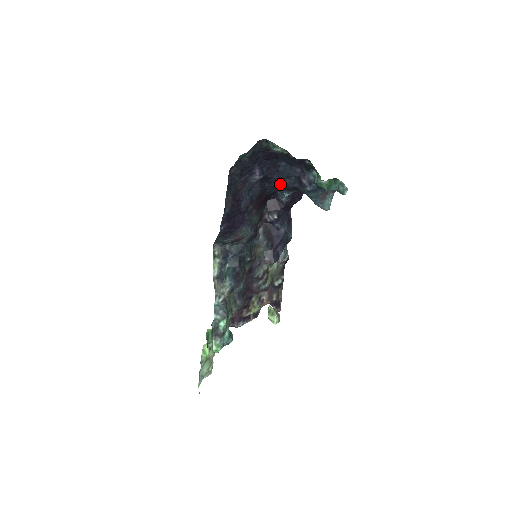
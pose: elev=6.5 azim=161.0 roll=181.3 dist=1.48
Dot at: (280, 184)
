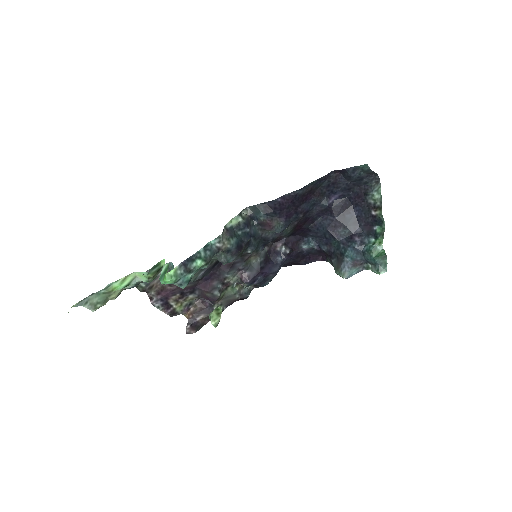
Dot at: (331, 227)
